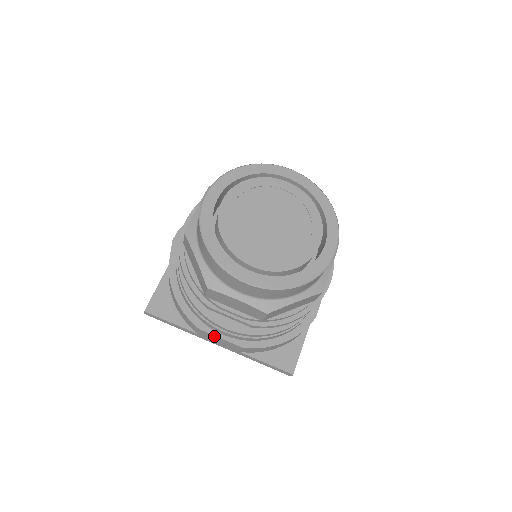
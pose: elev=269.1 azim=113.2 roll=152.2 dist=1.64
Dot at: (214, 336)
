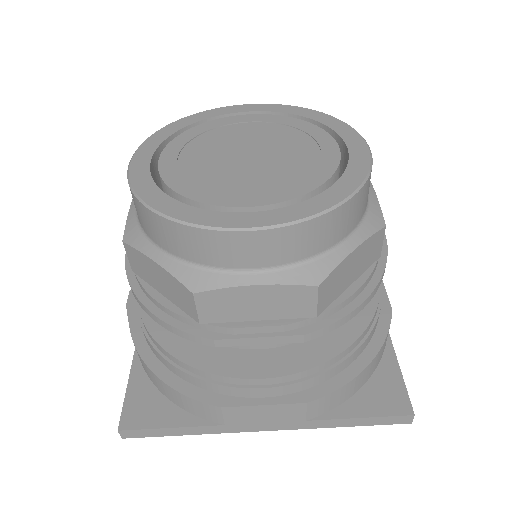
Dot at: (250, 408)
